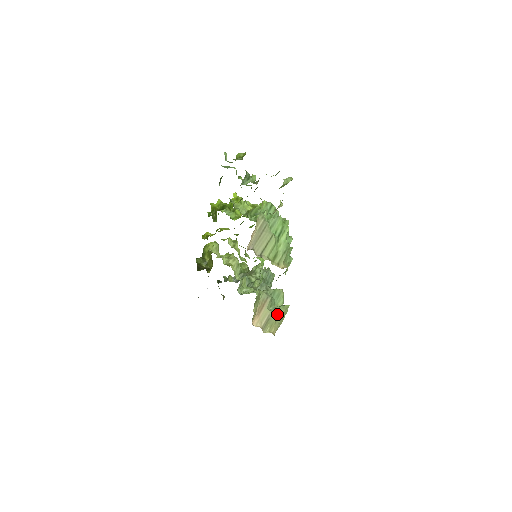
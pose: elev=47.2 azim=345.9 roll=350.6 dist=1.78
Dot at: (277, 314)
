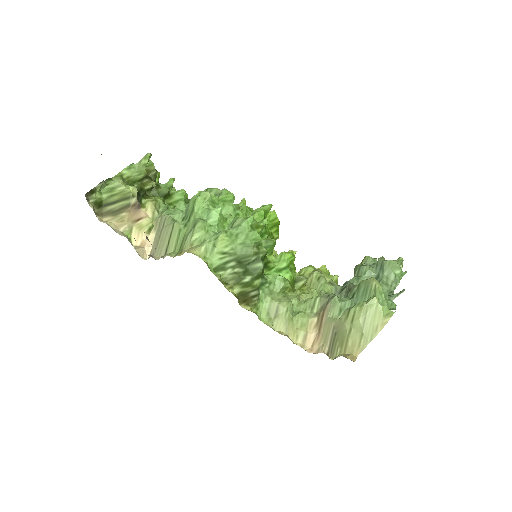
Dot at: (347, 320)
